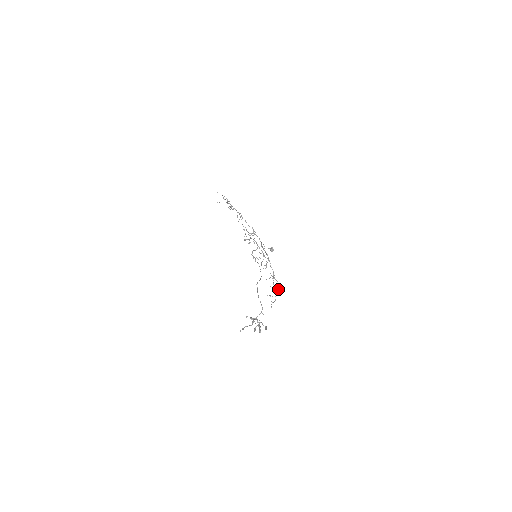
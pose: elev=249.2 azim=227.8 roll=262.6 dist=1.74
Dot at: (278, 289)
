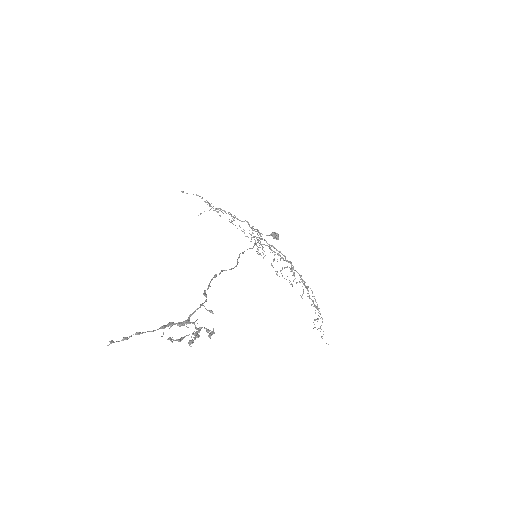
Dot at: occluded
